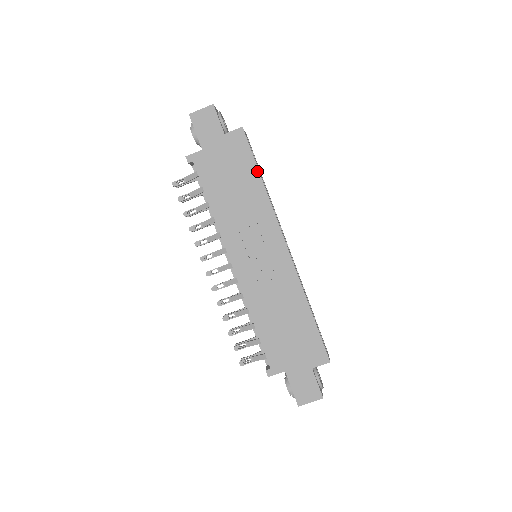
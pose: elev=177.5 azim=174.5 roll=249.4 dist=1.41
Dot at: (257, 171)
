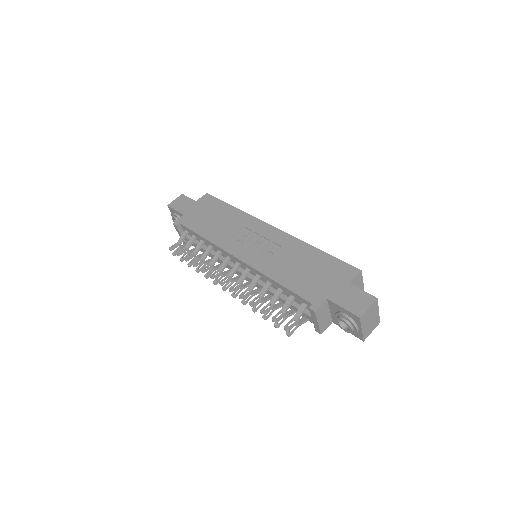
Dot at: (228, 205)
